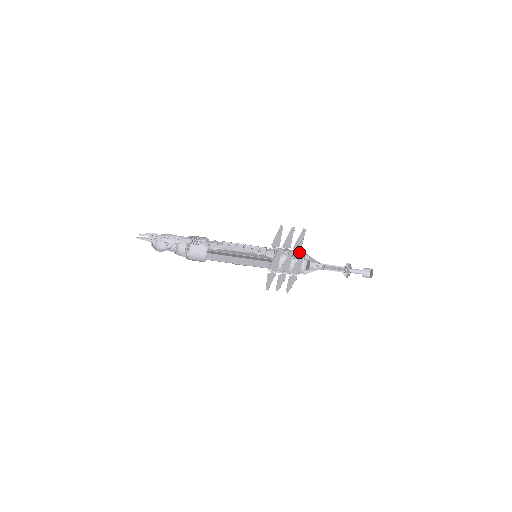
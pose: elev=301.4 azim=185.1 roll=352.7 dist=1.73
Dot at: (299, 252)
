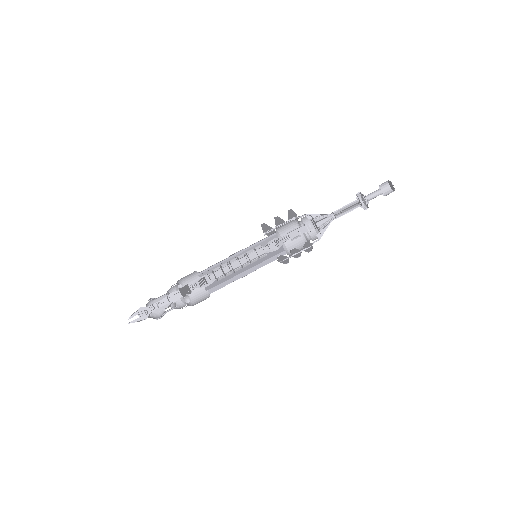
Dot at: (297, 217)
